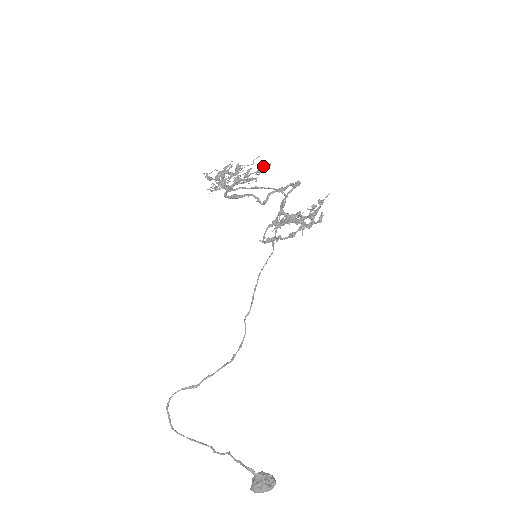
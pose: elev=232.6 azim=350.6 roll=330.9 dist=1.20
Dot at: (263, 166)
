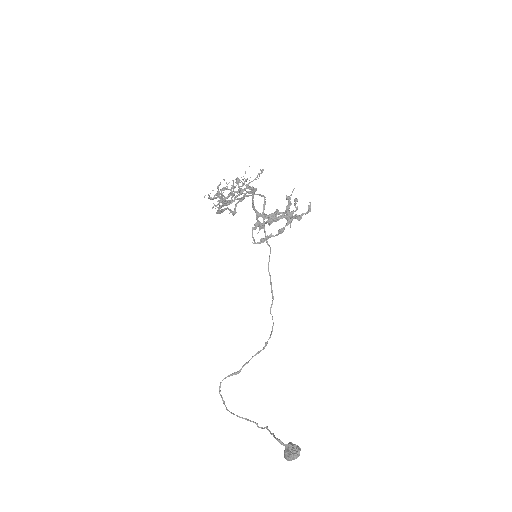
Dot at: occluded
